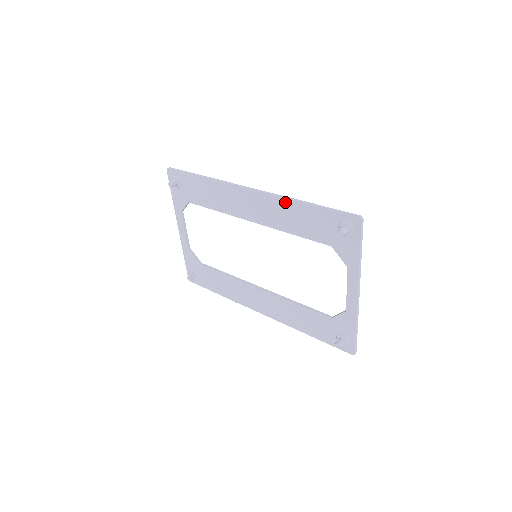
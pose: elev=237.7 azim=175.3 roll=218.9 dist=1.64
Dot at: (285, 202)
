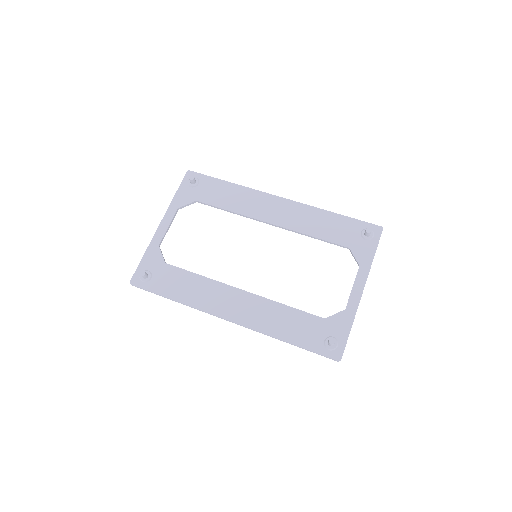
Dot at: (315, 210)
